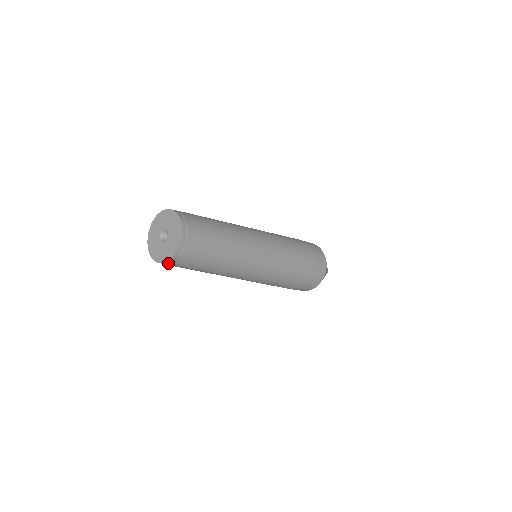
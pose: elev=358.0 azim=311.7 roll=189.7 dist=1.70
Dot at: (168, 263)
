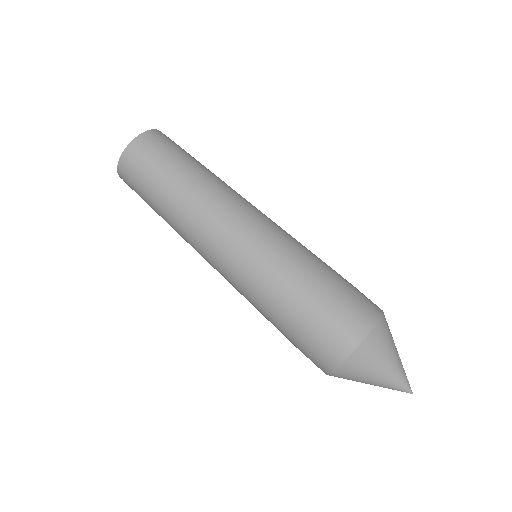
Dot at: (122, 167)
